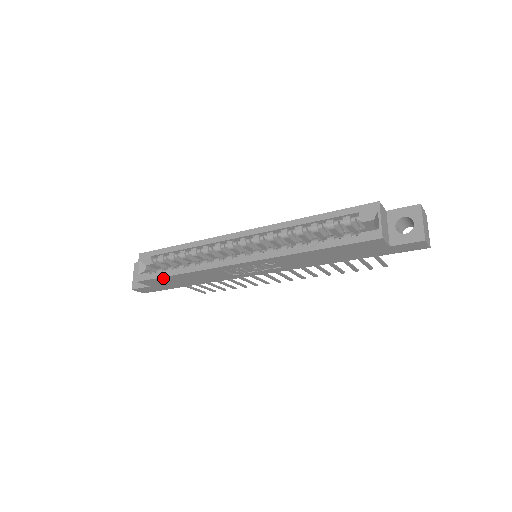
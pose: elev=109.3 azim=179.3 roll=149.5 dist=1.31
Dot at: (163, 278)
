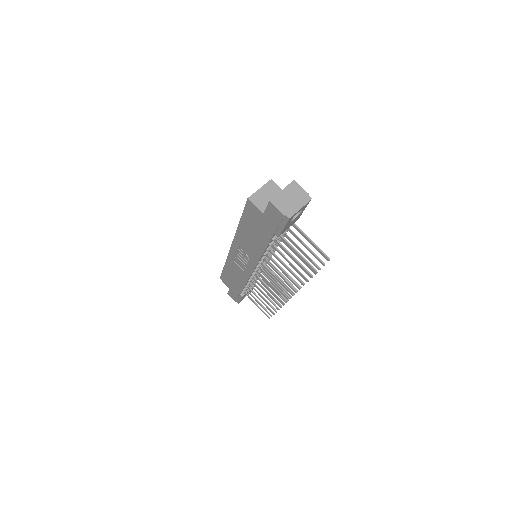
Dot at: (224, 273)
